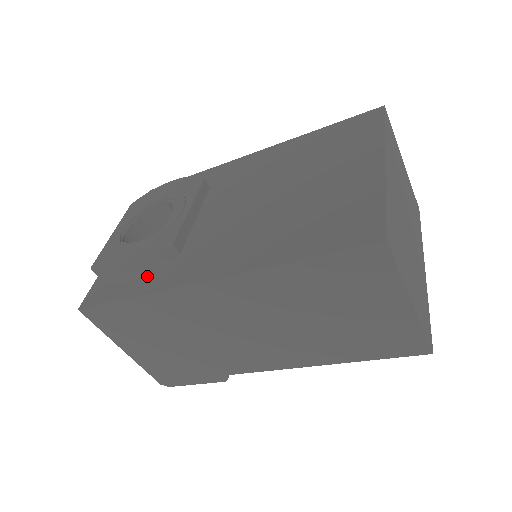
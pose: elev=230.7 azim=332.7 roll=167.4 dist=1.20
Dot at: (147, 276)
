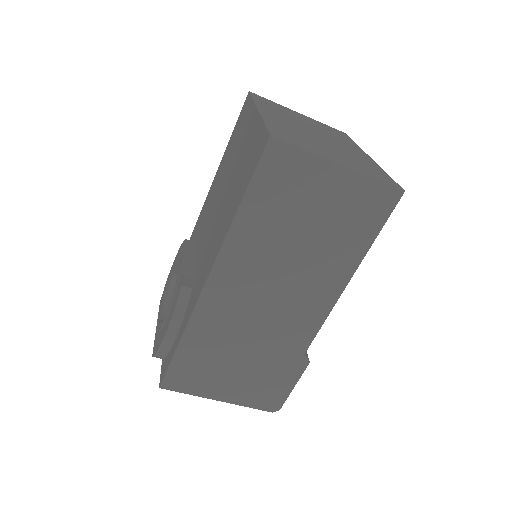
Dot at: (182, 321)
